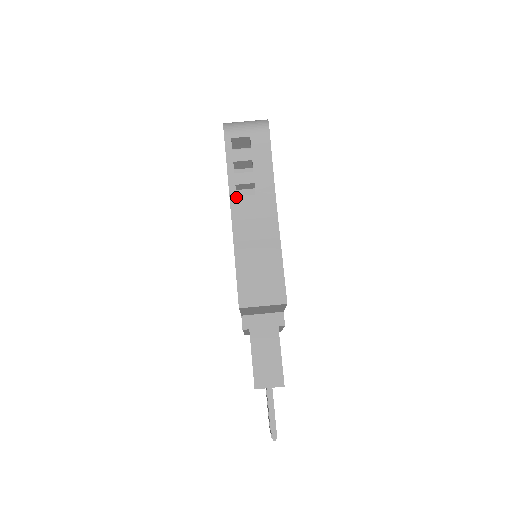
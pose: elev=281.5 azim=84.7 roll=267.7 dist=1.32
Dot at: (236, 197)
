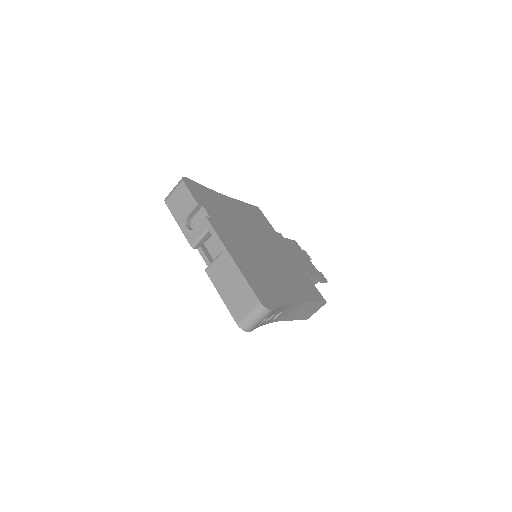
Dot at: (274, 320)
